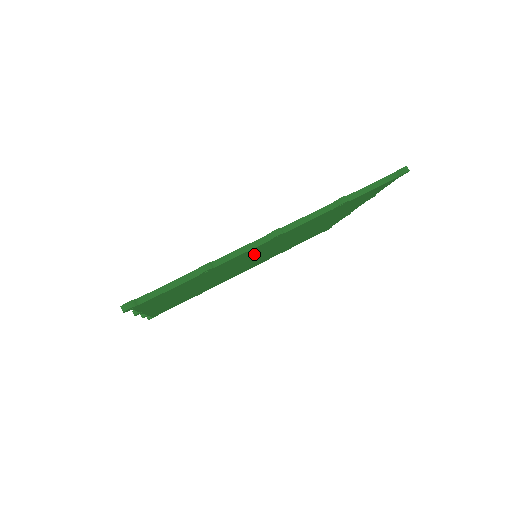
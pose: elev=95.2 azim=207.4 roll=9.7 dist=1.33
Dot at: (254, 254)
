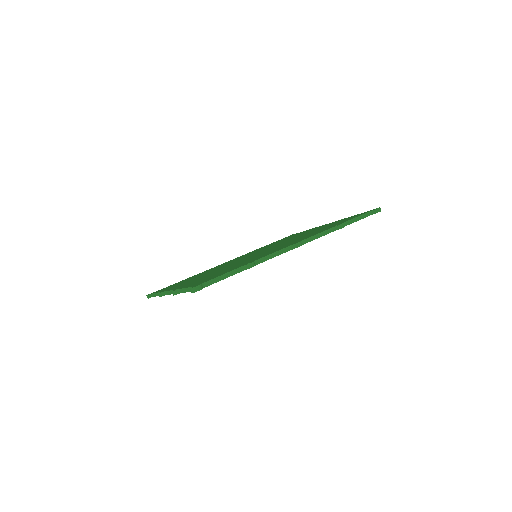
Dot at: occluded
